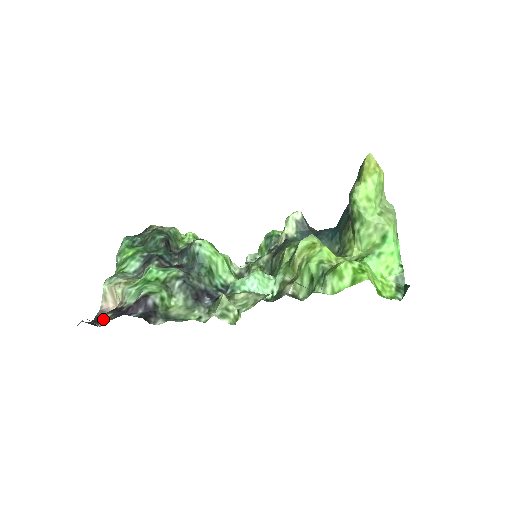
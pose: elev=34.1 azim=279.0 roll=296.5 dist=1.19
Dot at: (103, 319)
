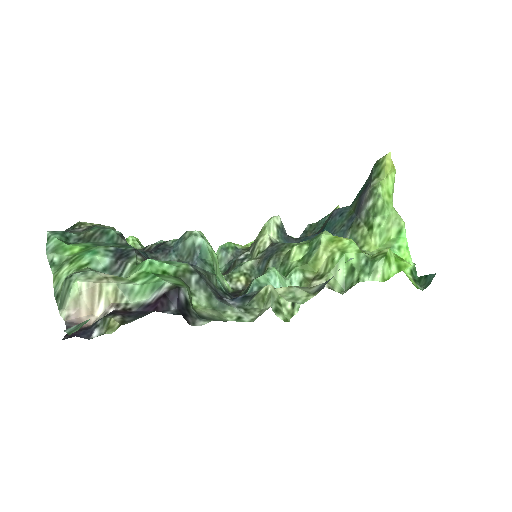
Dot at: (99, 327)
